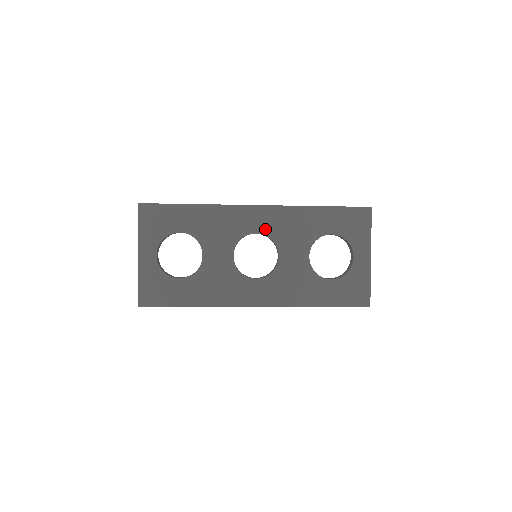
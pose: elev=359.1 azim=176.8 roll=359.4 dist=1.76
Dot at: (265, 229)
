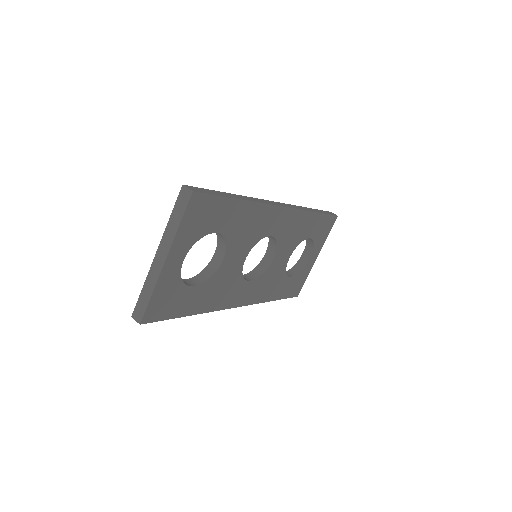
Dot at: (278, 232)
